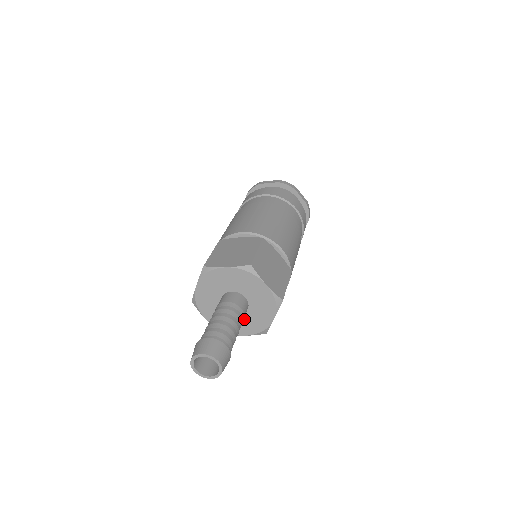
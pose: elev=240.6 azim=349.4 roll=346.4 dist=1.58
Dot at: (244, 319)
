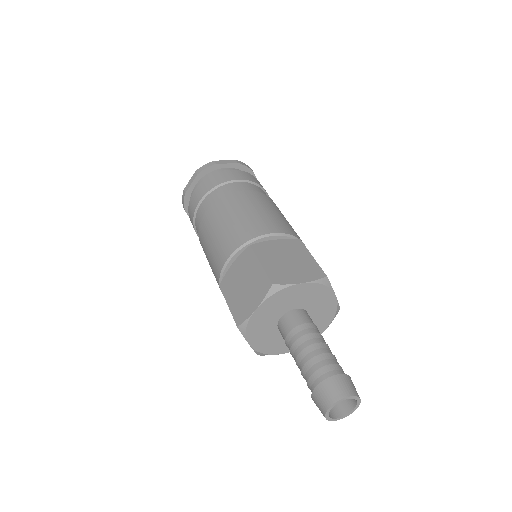
Dot at: occluded
